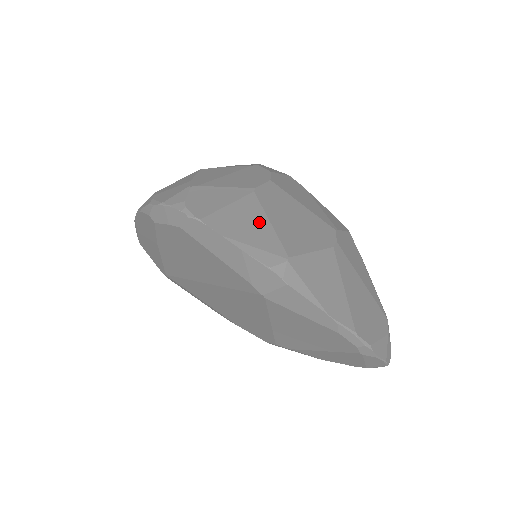
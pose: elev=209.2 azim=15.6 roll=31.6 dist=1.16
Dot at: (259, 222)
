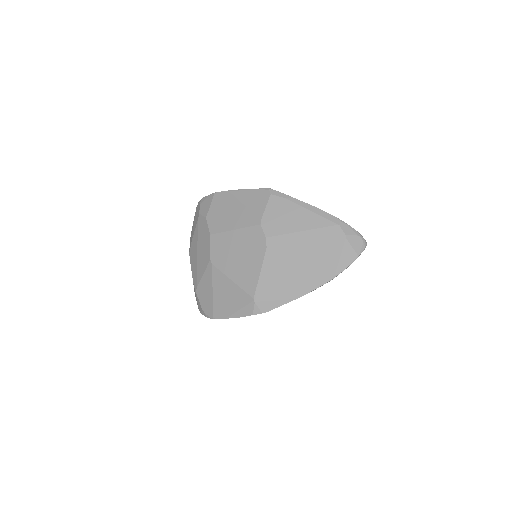
Dot at: (229, 288)
